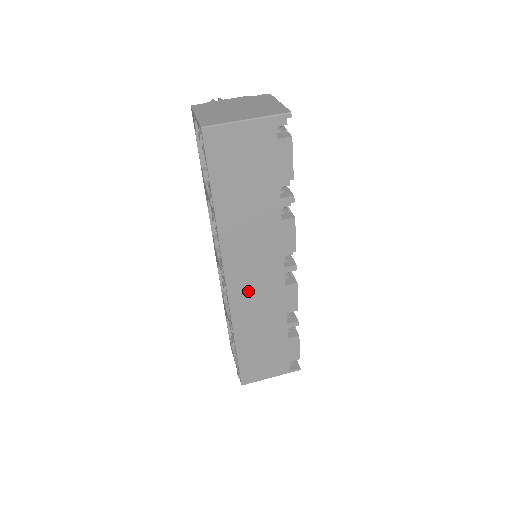
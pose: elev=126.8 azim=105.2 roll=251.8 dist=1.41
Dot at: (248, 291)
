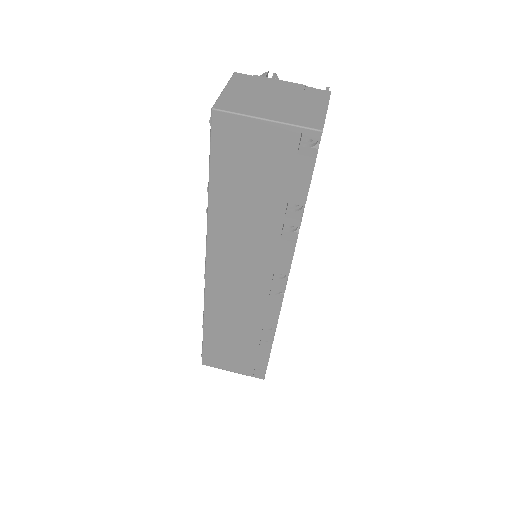
Dot at: (227, 289)
